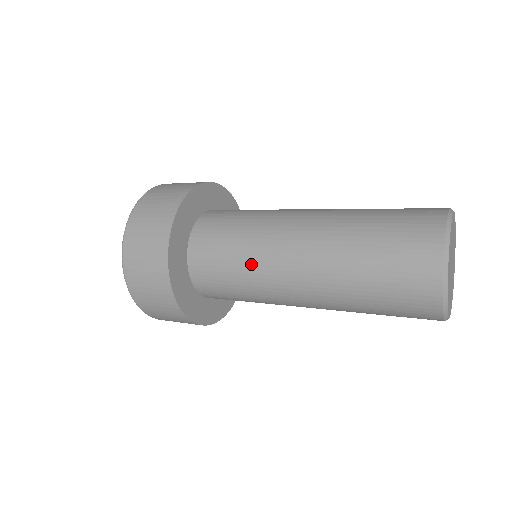
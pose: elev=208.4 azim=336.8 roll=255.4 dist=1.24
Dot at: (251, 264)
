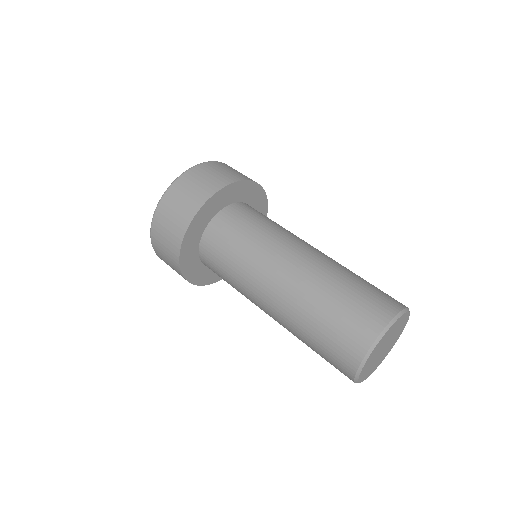
Dot at: (243, 269)
